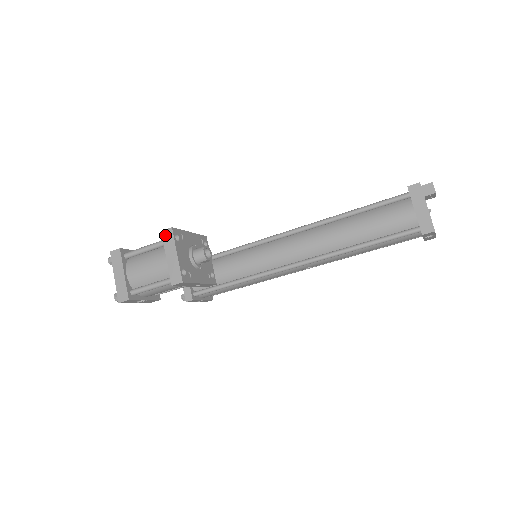
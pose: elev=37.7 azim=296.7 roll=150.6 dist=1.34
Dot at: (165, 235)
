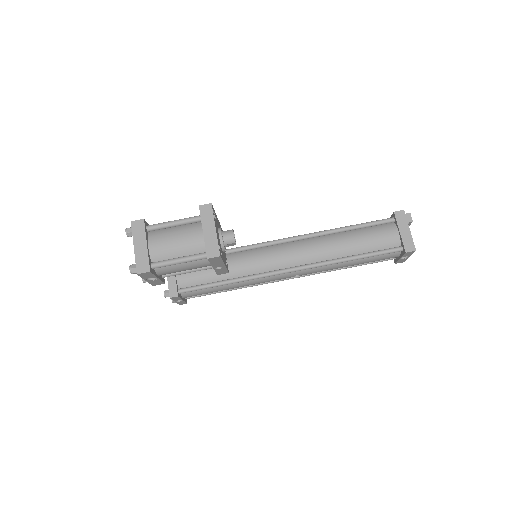
Dot at: (203, 210)
